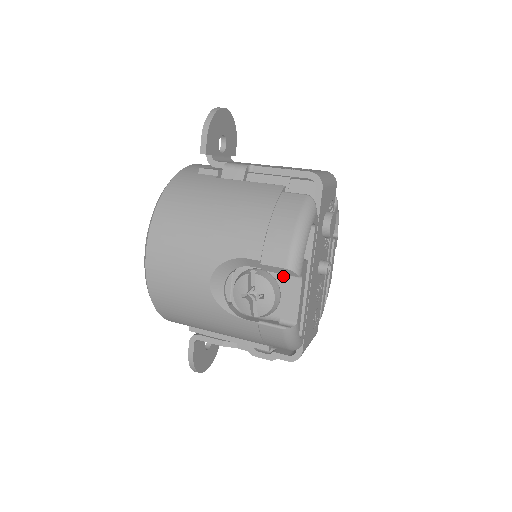
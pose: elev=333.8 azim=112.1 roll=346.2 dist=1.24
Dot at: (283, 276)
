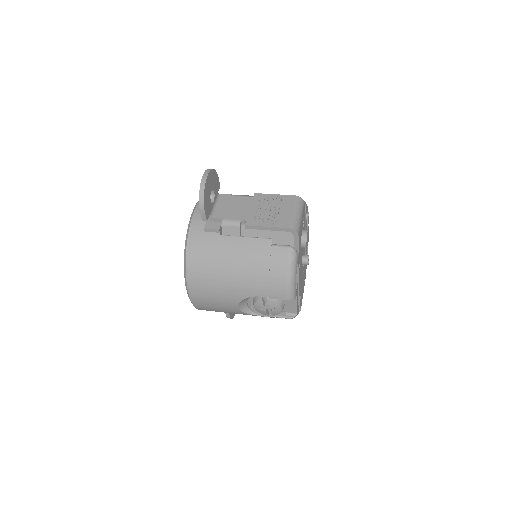
Dot at: occluded
